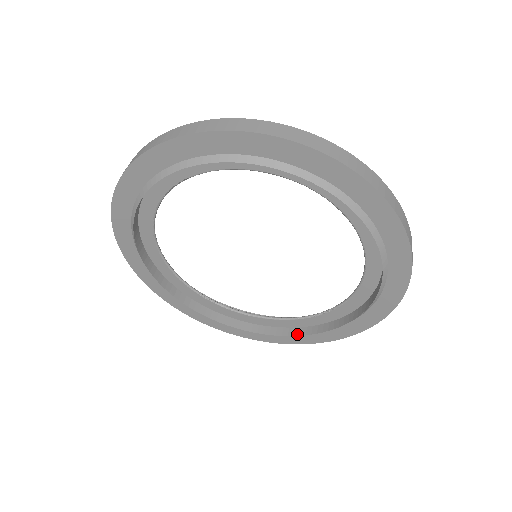
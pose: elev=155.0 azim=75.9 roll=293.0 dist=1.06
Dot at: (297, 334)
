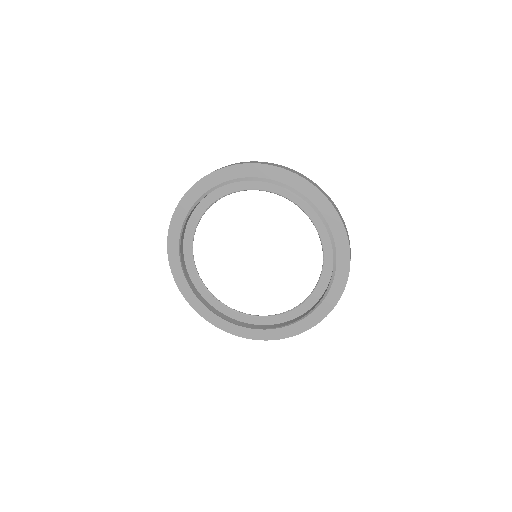
Dot at: (280, 326)
